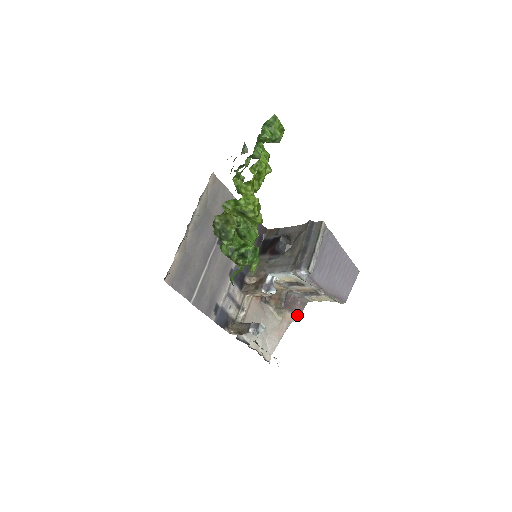
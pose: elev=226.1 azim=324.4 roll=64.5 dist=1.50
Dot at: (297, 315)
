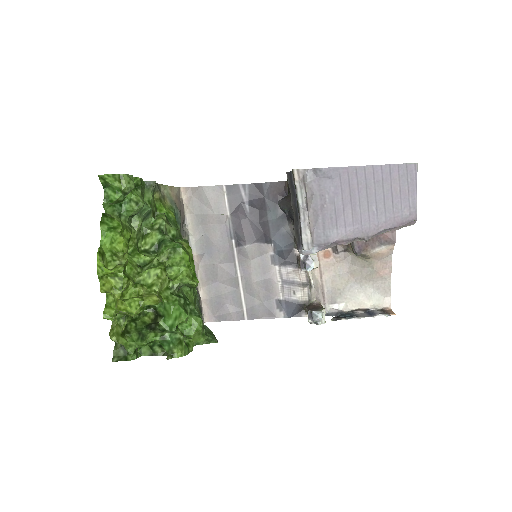
Dot at: (389, 244)
